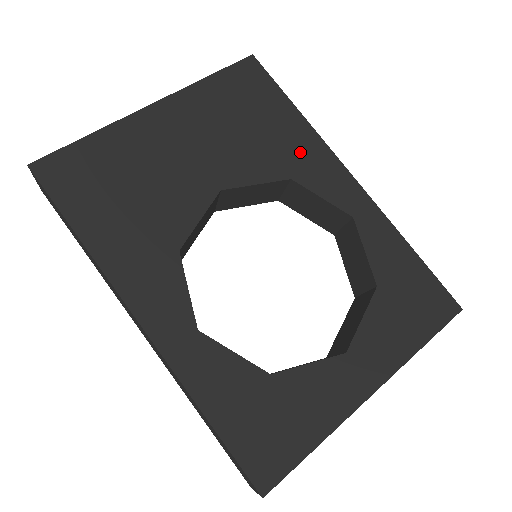
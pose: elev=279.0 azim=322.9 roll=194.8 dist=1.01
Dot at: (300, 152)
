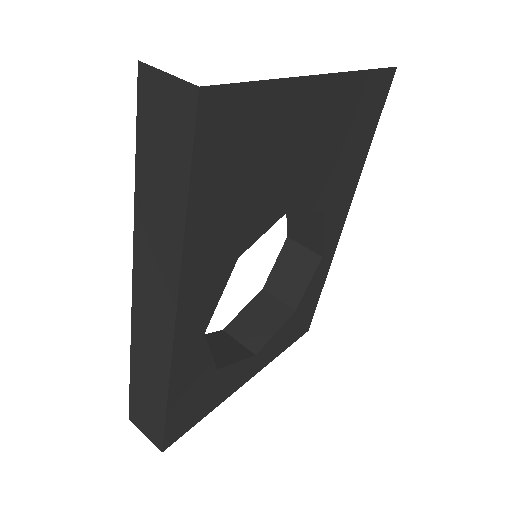
Dot at: (344, 190)
